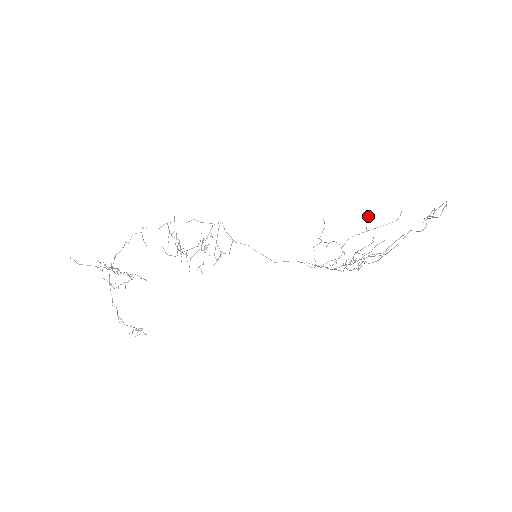
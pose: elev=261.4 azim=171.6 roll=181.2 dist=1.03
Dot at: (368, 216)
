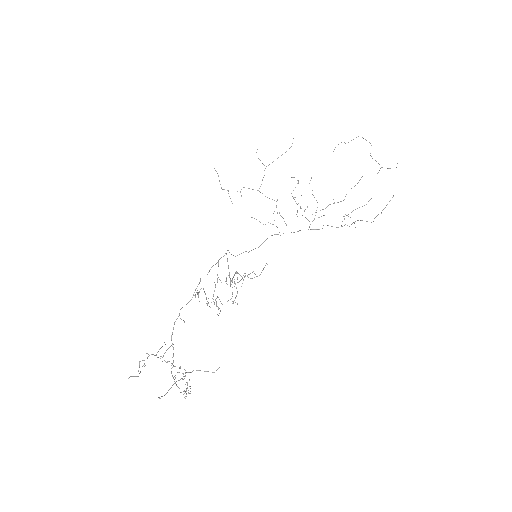
Dot at: occluded
